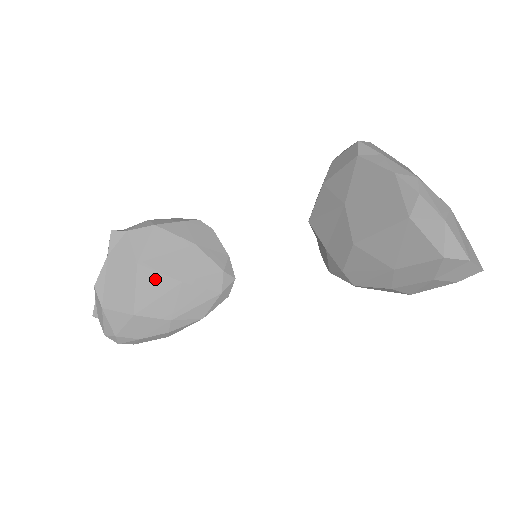
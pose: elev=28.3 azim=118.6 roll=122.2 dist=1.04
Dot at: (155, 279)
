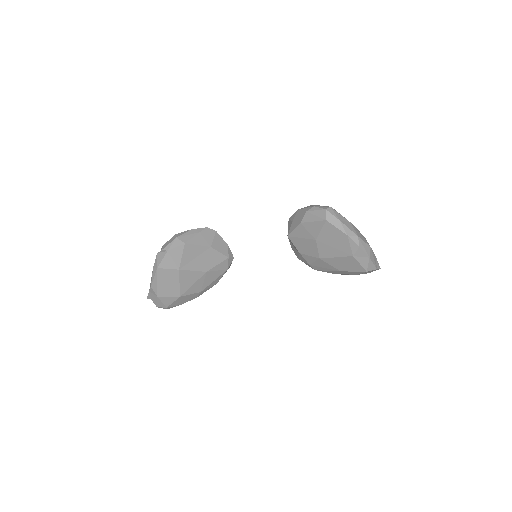
Dot at: (191, 275)
